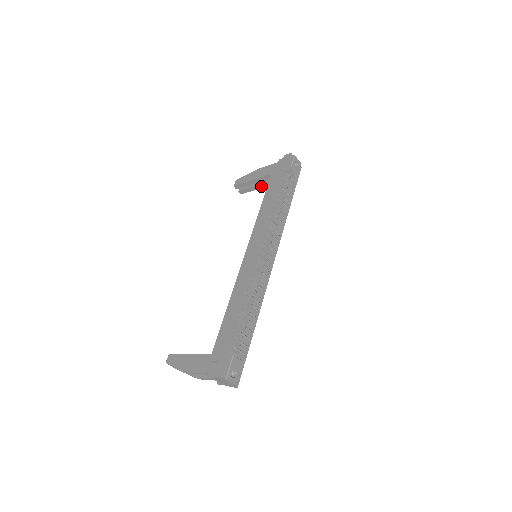
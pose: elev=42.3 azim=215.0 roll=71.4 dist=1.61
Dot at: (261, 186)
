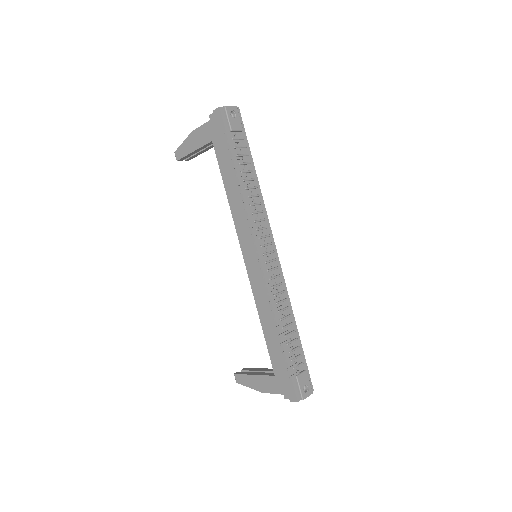
Dot at: (207, 149)
